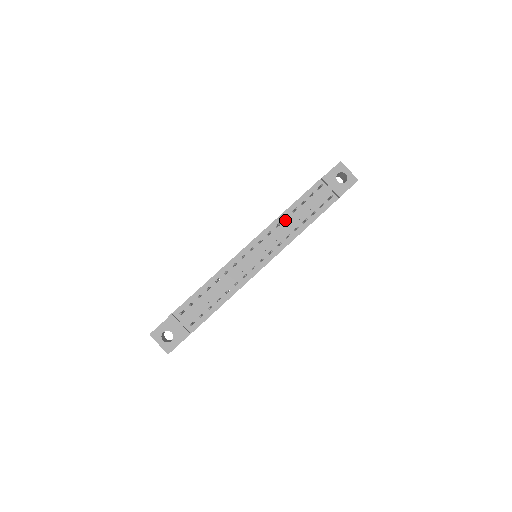
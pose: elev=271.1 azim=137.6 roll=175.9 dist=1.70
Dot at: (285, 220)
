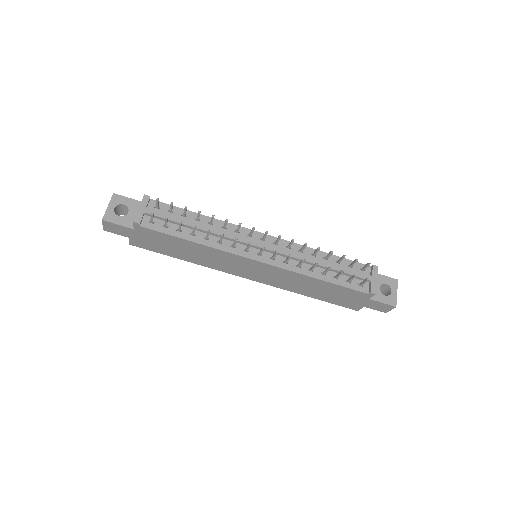
Dot at: (311, 255)
